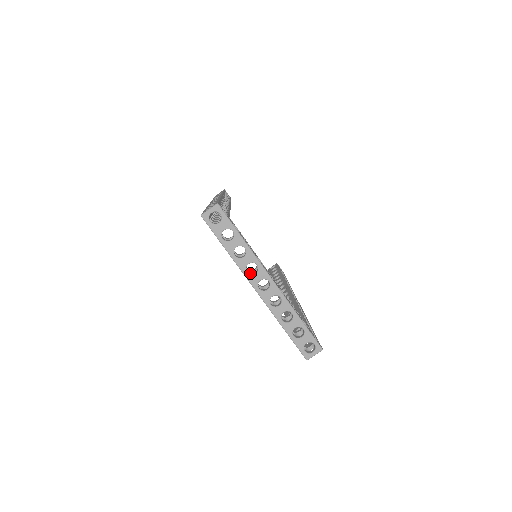
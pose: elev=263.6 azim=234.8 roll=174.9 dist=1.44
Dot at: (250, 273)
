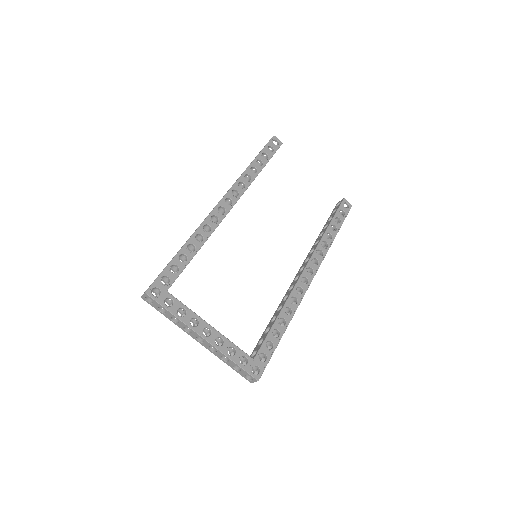
Dot at: (189, 330)
